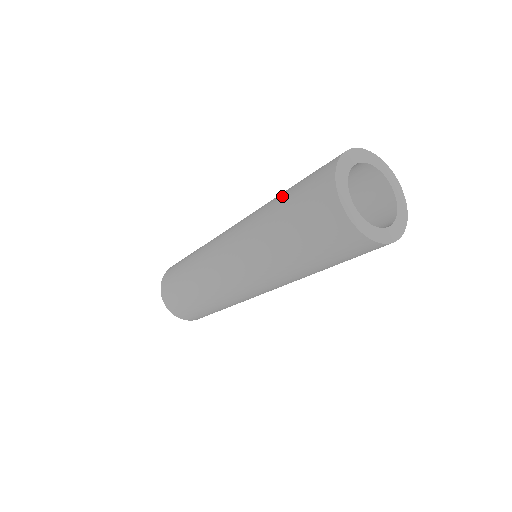
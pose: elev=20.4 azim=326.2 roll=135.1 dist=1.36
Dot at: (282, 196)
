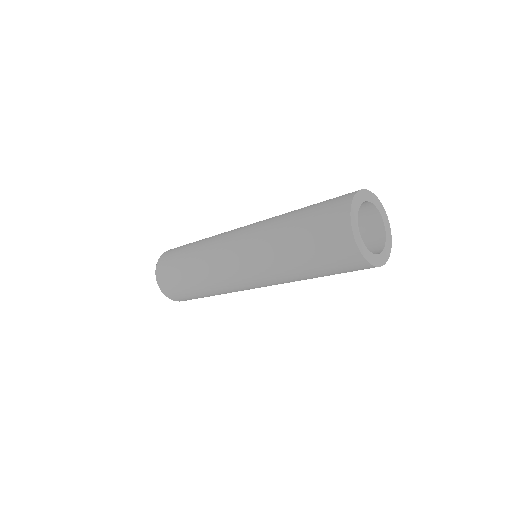
Dot at: (300, 211)
